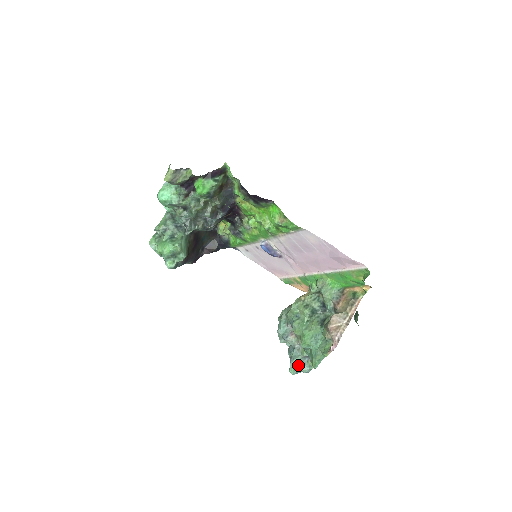
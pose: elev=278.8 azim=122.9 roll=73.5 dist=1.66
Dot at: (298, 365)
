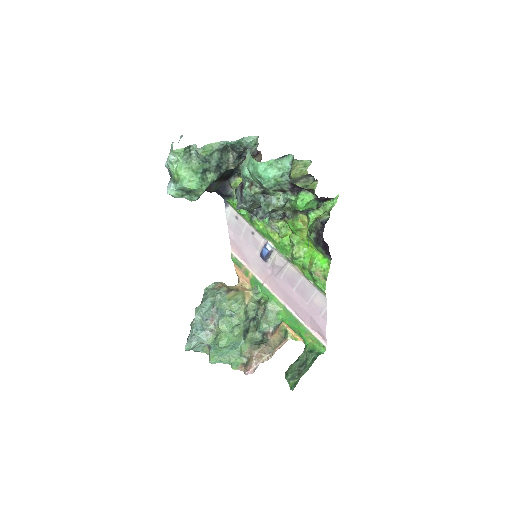
Dot at: (196, 345)
